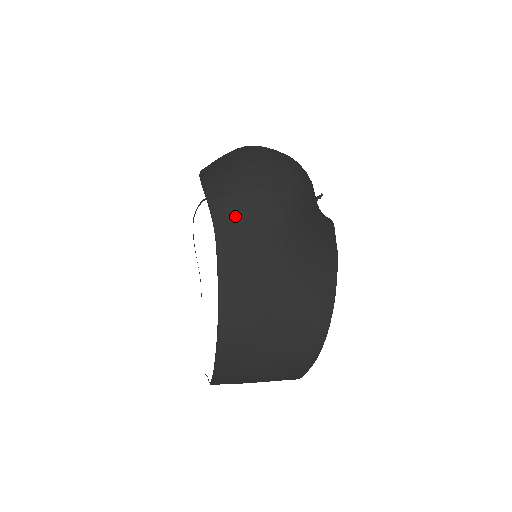
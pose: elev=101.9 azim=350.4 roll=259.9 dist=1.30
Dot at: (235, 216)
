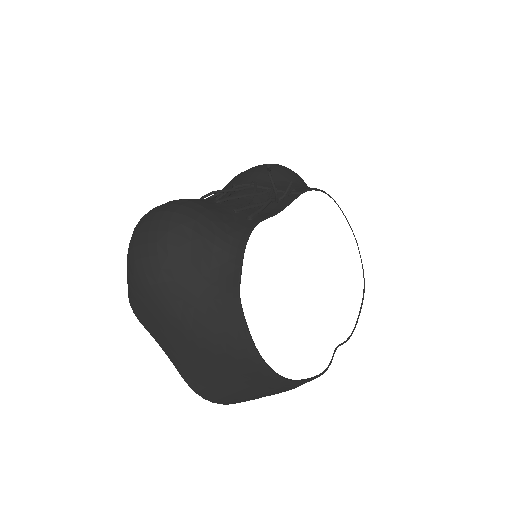
Dot at: (144, 315)
